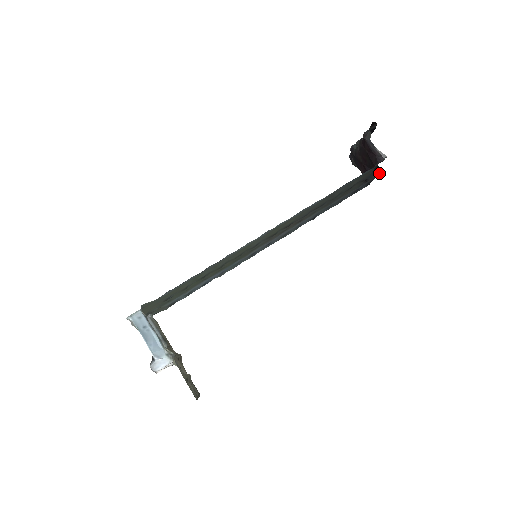
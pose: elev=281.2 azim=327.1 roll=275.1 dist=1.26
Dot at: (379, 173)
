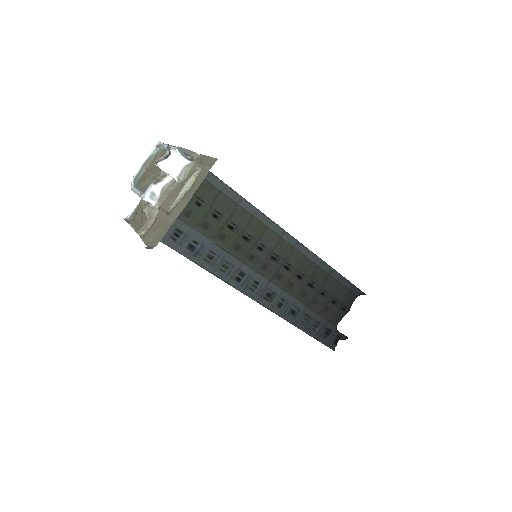
Dot at: (347, 337)
